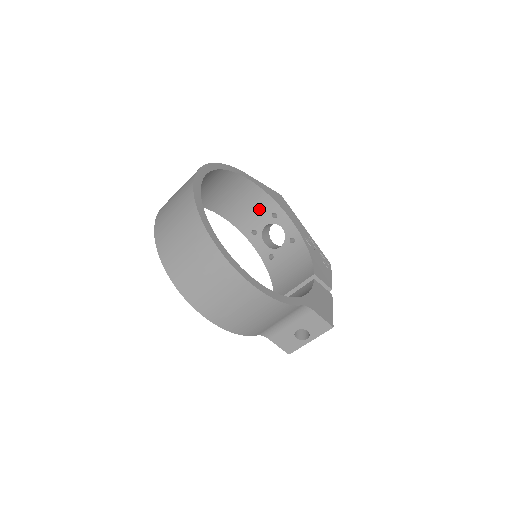
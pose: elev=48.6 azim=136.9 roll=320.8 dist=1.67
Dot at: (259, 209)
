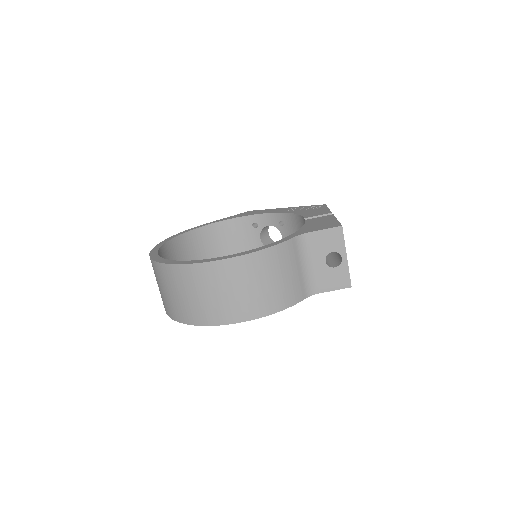
Dot at: (243, 234)
